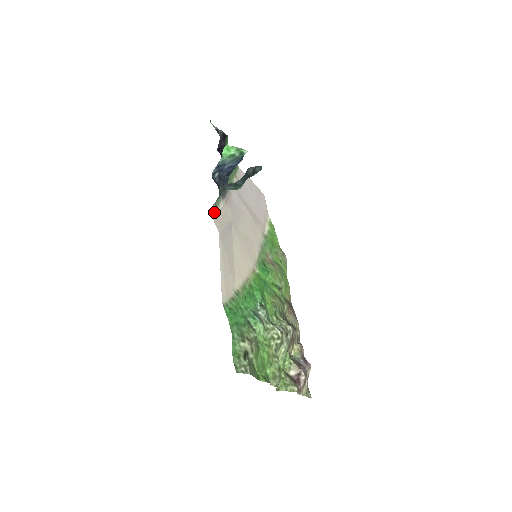
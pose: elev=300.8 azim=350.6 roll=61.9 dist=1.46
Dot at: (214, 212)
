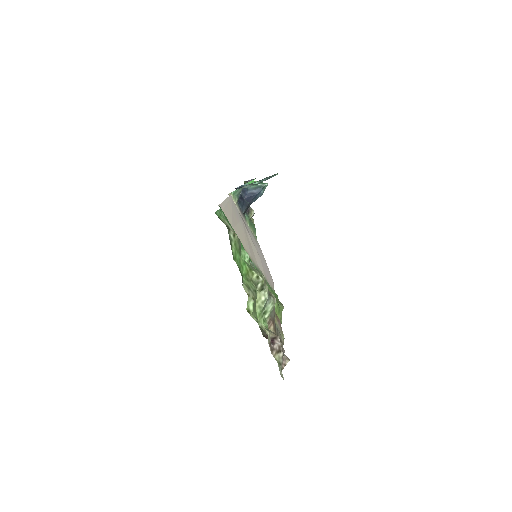
Dot at: occluded
